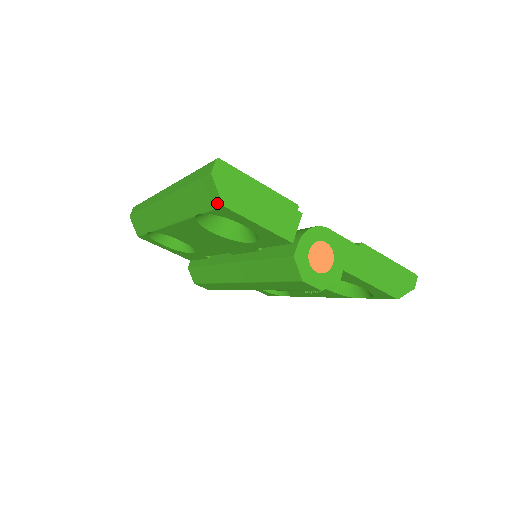
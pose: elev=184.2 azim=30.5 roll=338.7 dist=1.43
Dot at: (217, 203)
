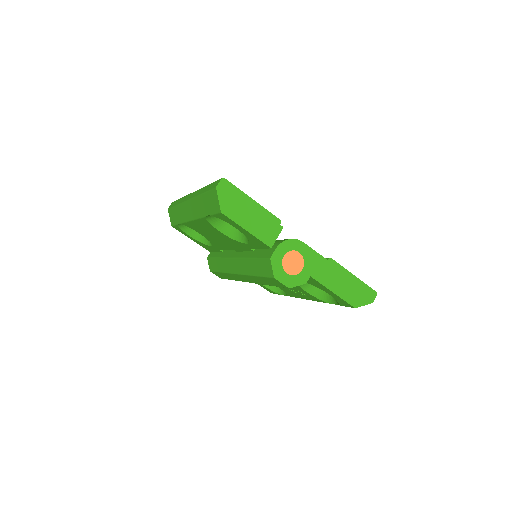
Dot at: (218, 209)
